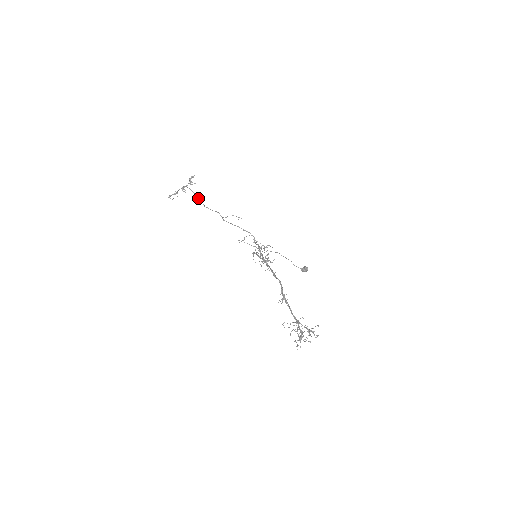
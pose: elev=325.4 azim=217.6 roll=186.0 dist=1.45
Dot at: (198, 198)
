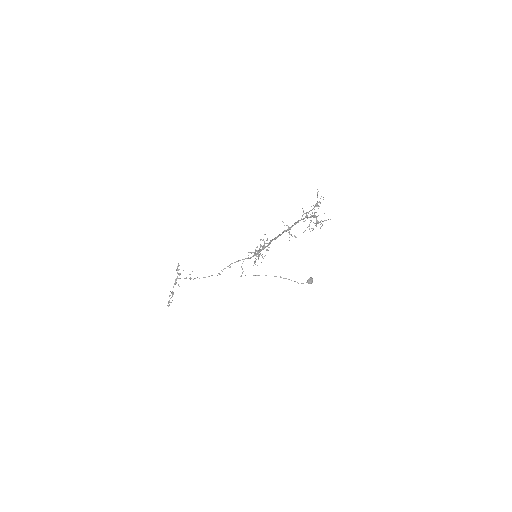
Dot at: (191, 278)
